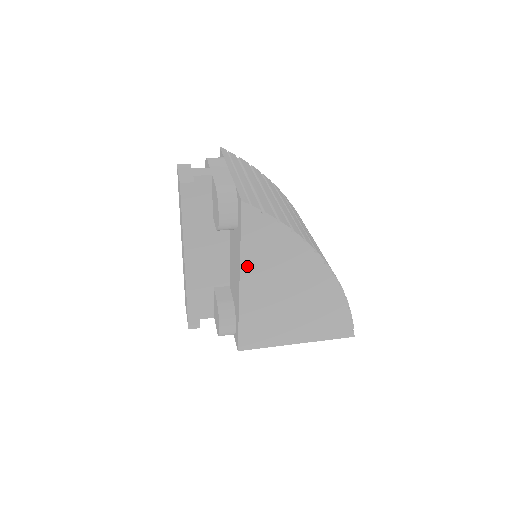
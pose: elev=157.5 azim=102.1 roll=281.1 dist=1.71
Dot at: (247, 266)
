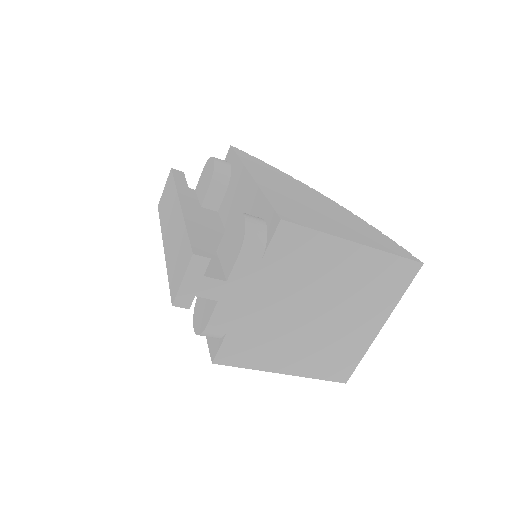
Dot at: (252, 170)
